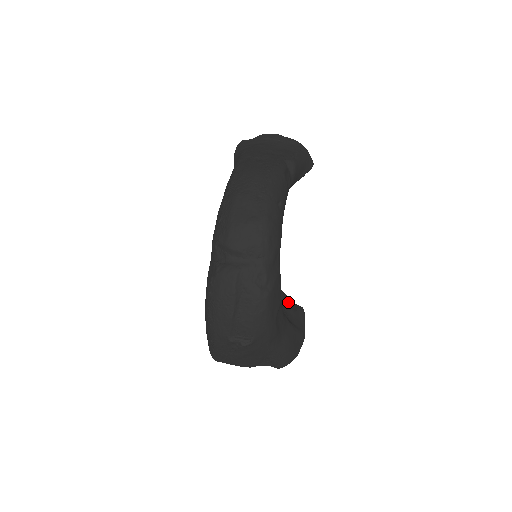
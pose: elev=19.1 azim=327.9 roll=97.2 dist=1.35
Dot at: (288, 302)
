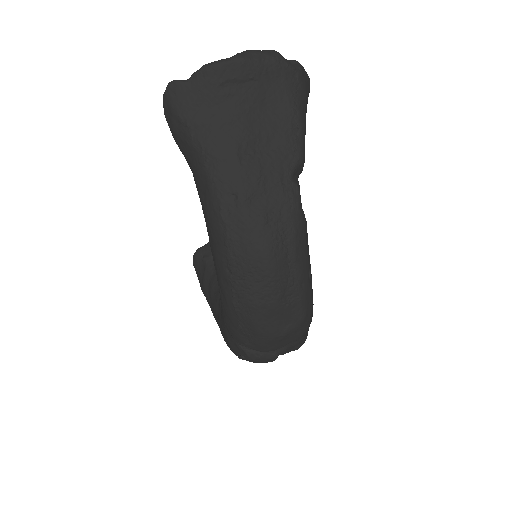
Dot at: occluded
